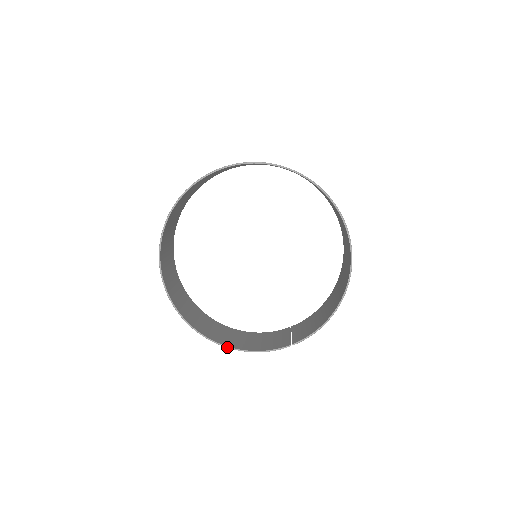
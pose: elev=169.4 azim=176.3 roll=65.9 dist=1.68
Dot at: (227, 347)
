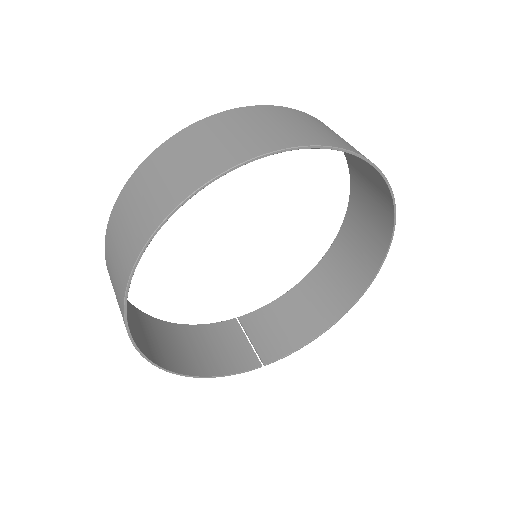
Dot at: (187, 376)
